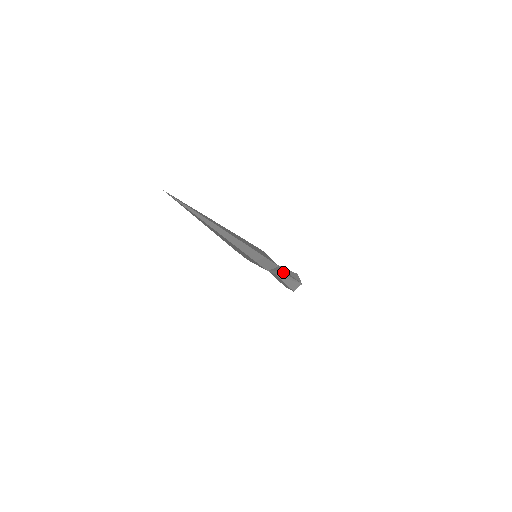
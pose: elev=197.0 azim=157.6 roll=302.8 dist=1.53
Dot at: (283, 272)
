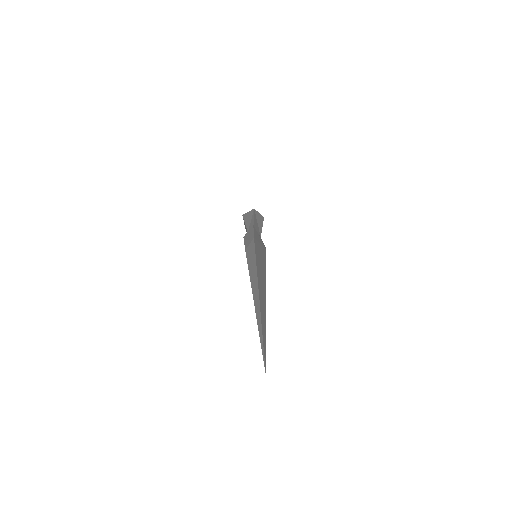
Dot at: occluded
